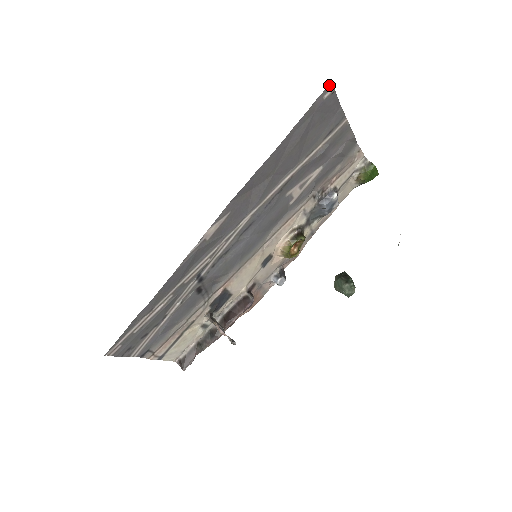
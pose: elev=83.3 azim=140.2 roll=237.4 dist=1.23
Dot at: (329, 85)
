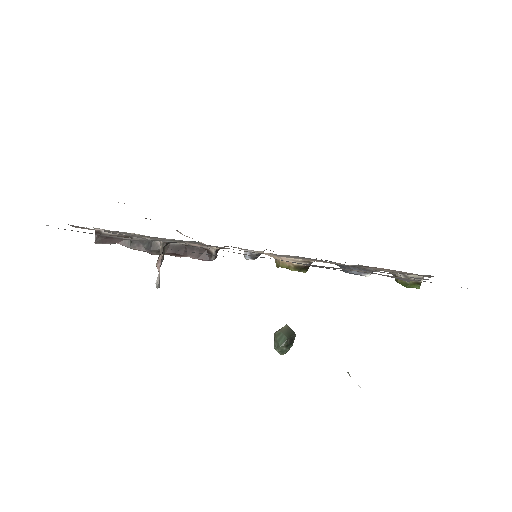
Dot at: occluded
